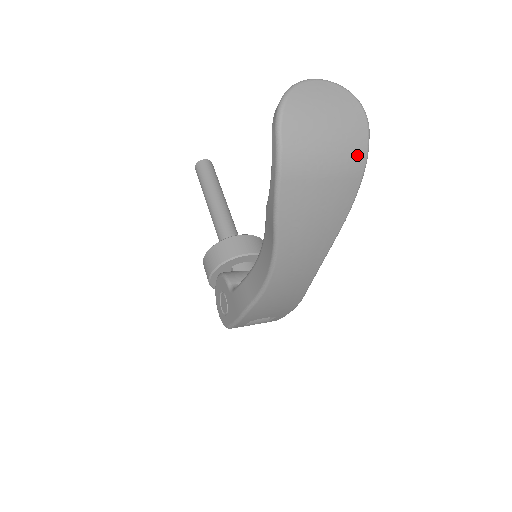
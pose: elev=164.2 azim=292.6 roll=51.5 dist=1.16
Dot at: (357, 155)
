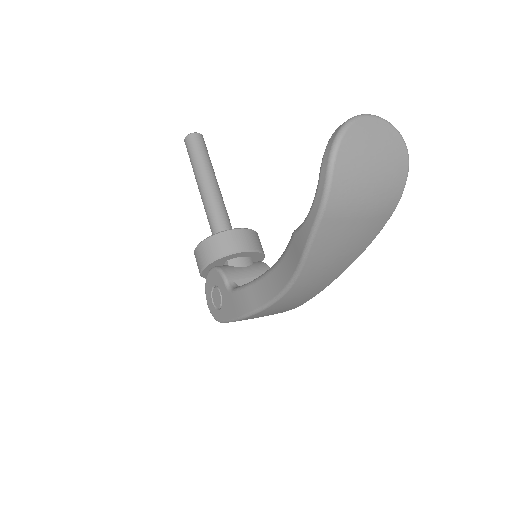
Dot at: (394, 195)
